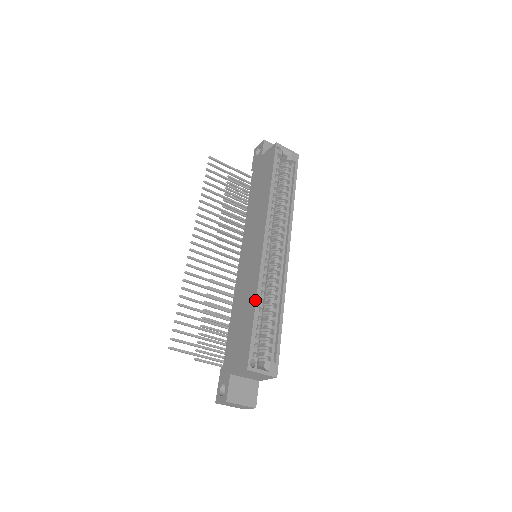
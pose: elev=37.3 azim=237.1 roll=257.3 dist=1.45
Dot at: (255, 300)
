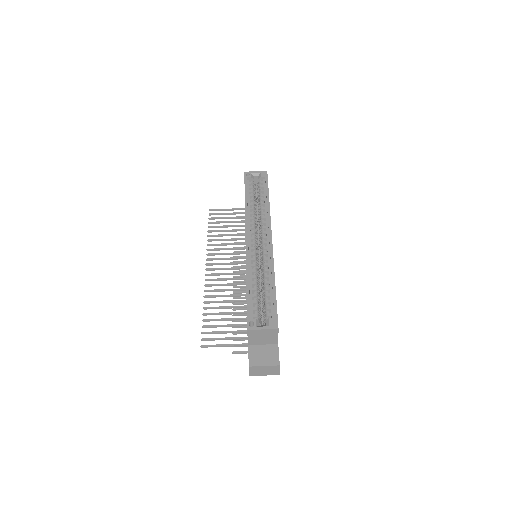
Dot at: (246, 280)
